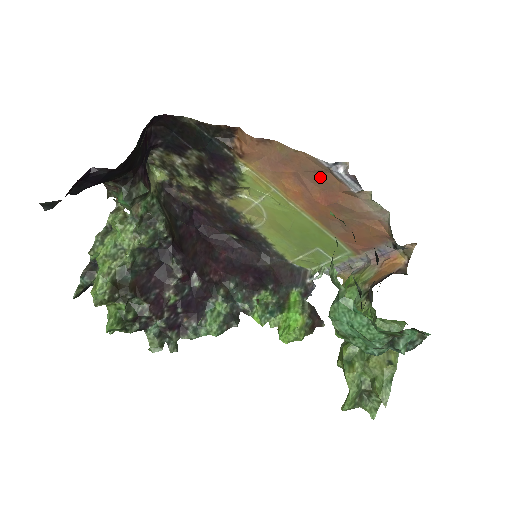
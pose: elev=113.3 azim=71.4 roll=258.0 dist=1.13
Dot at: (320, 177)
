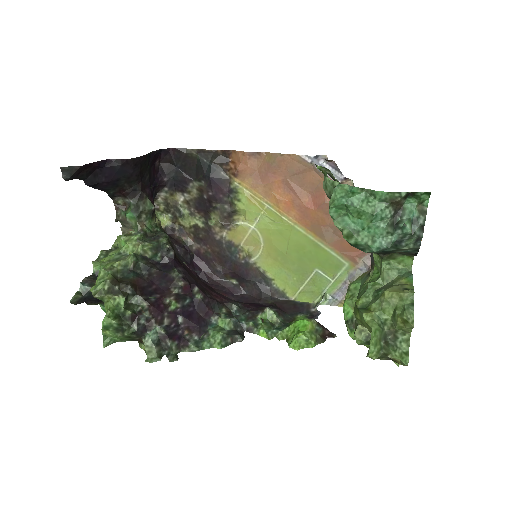
Dot at: (306, 178)
